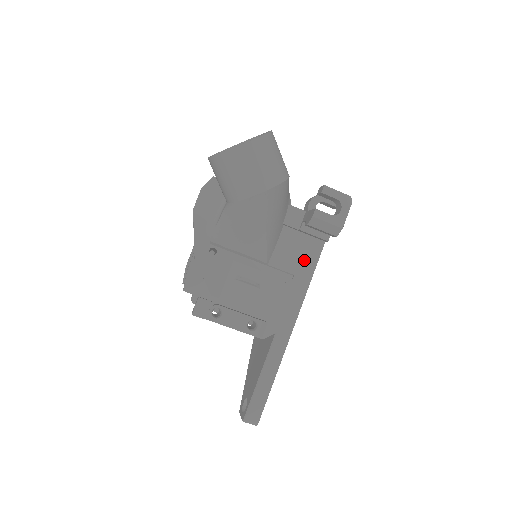
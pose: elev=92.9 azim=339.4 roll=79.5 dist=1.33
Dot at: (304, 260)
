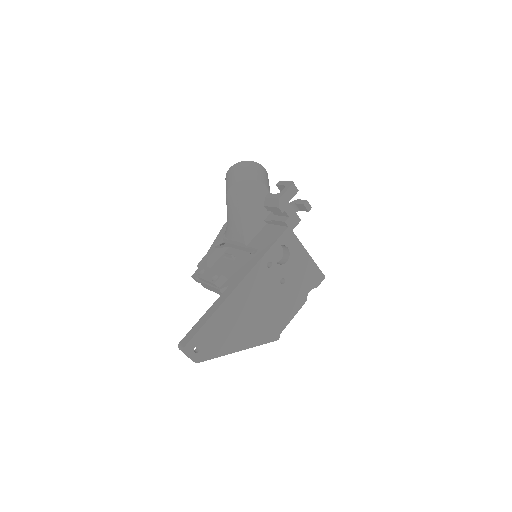
Dot at: (269, 240)
